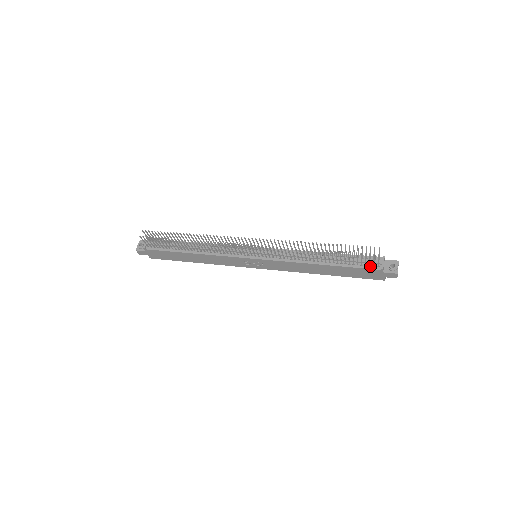
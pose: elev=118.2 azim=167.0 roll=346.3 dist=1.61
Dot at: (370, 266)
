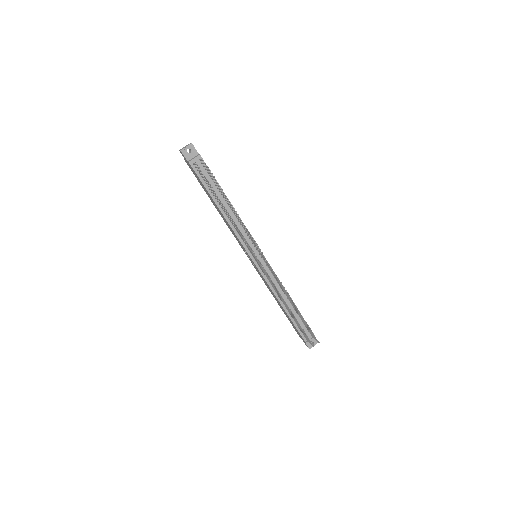
Dot at: (303, 335)
